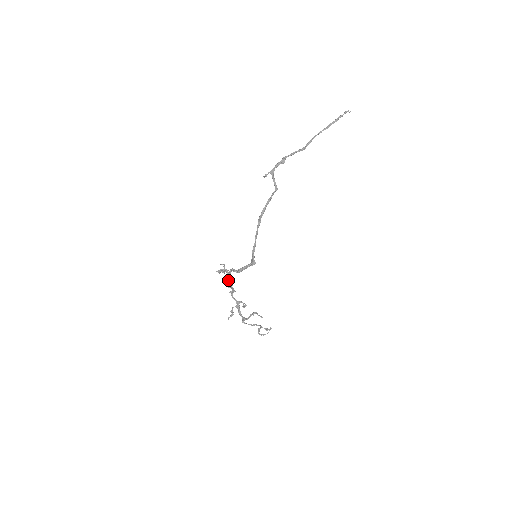
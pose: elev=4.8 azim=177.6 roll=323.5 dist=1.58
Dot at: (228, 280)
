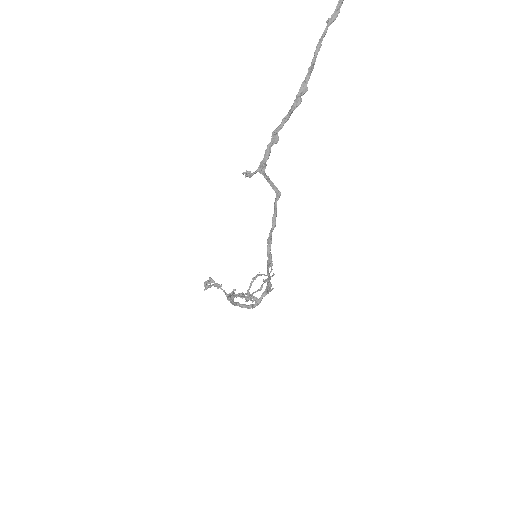
Dot at: occluded
